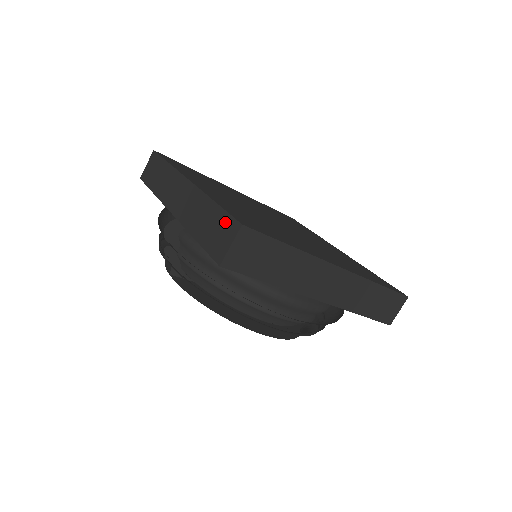
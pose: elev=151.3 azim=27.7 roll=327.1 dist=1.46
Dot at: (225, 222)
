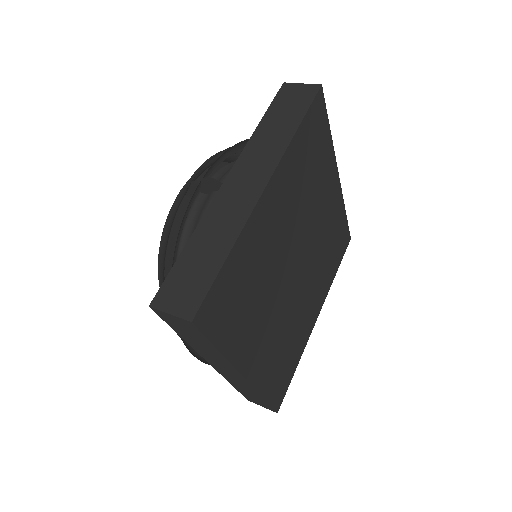
Dot at: (199, 290)
